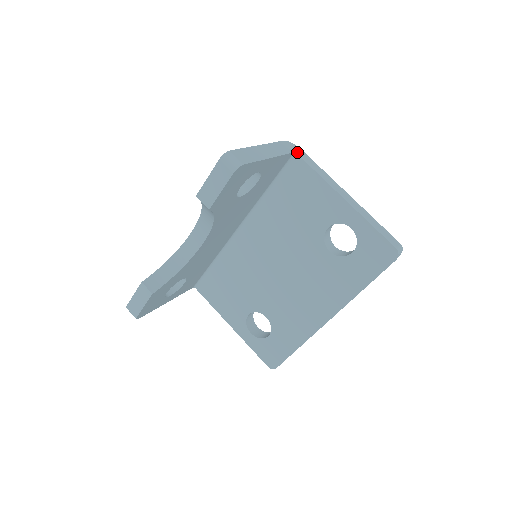
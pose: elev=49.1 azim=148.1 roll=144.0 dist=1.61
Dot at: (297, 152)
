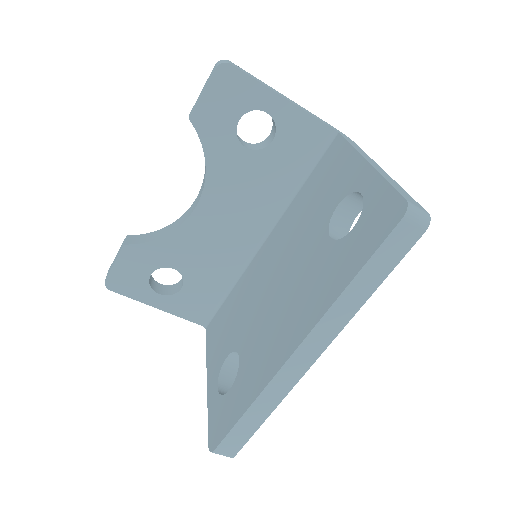
Dot at: (341, 134)
